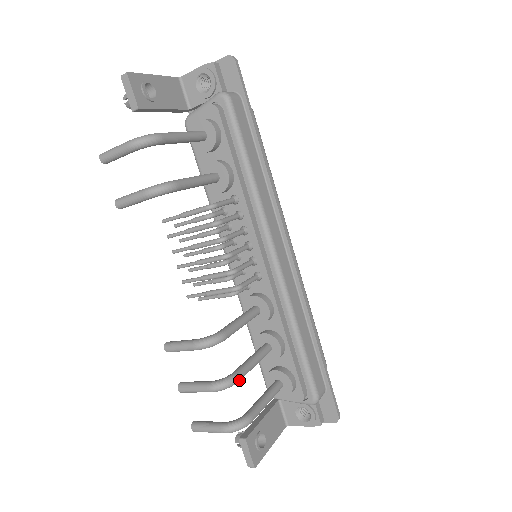
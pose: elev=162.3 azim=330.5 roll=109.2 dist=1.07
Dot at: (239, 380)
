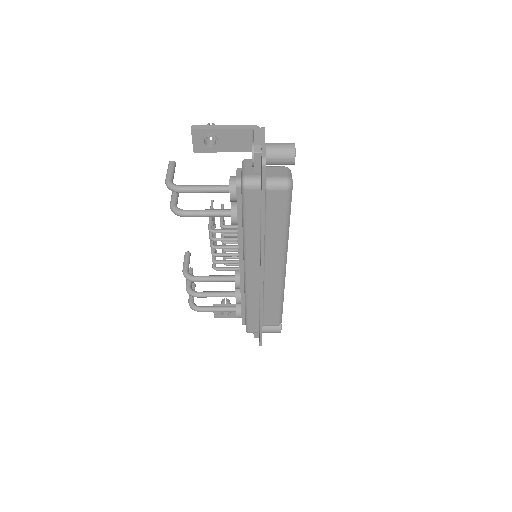
Dot at: (197, 297)
